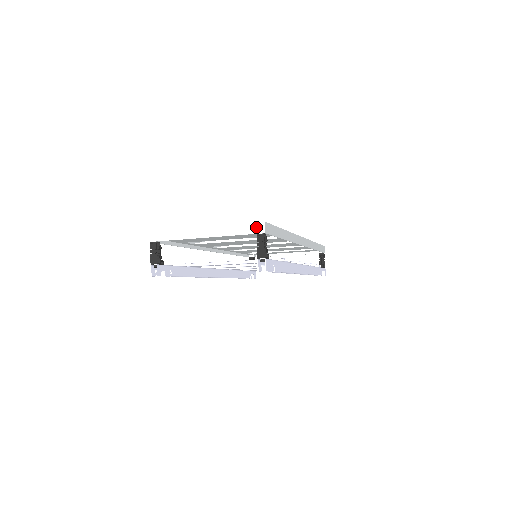
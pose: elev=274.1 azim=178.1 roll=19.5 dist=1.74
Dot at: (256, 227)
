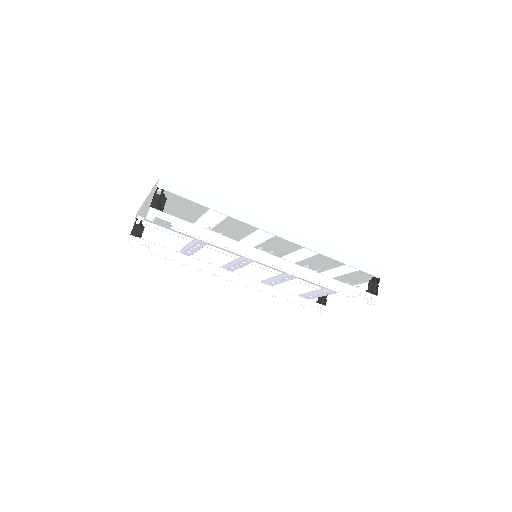
Dot at: (156, 184)
